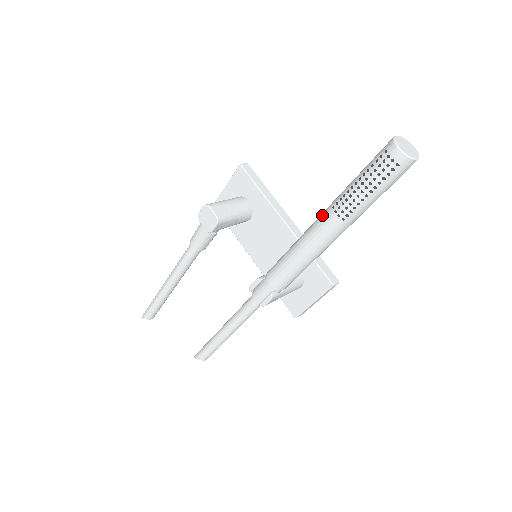
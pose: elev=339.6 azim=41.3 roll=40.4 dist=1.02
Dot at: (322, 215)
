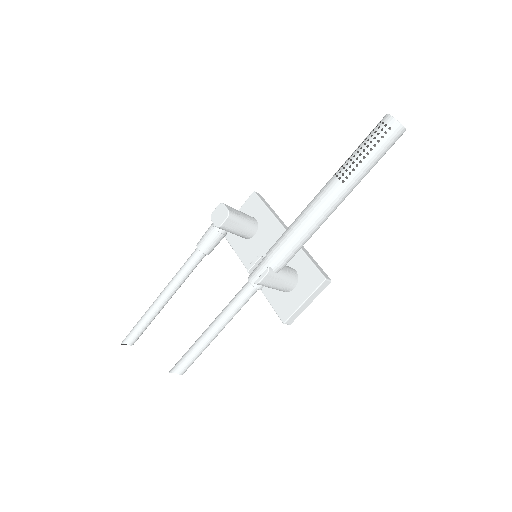
Dot at: (325, 185)
